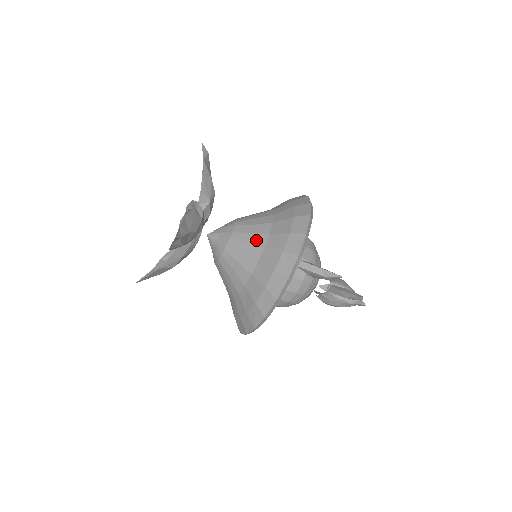
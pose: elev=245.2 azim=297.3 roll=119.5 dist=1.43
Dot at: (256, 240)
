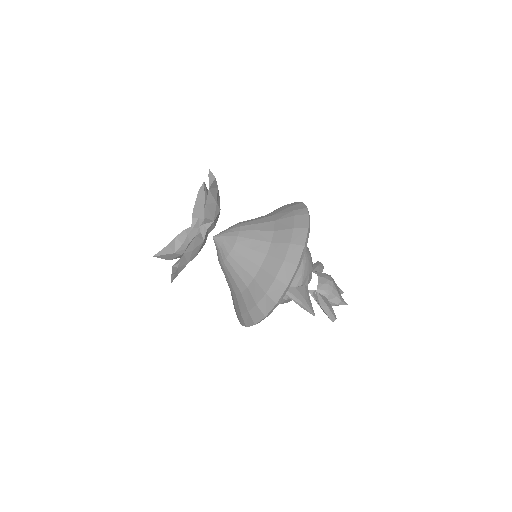
Dot at: (249, 268)
